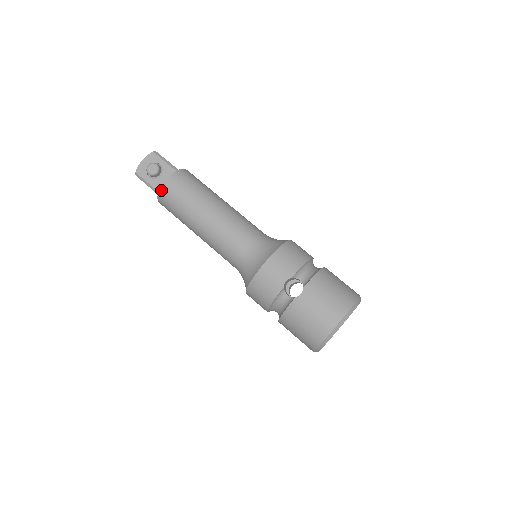
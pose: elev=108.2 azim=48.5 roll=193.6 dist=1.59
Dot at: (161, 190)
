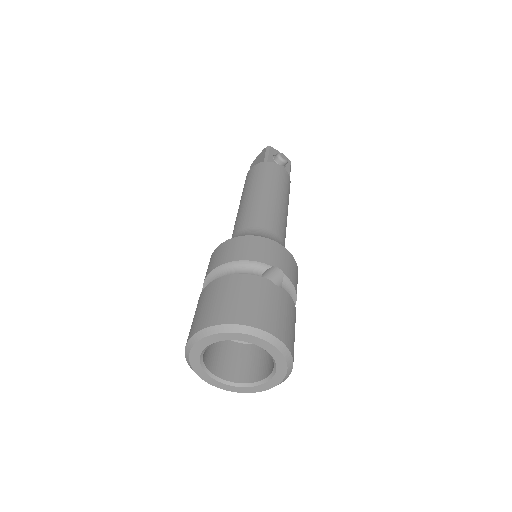
Dot at: (272, 163)
